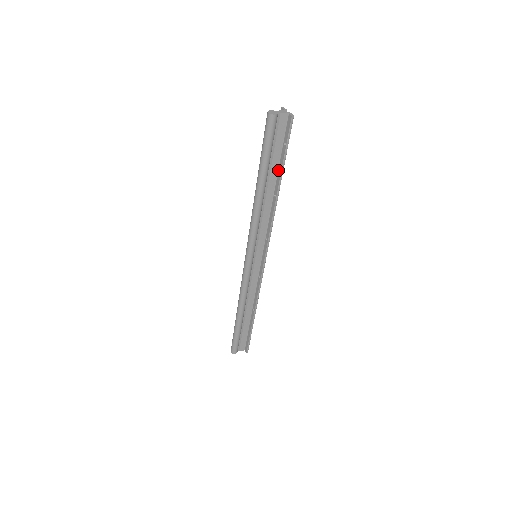
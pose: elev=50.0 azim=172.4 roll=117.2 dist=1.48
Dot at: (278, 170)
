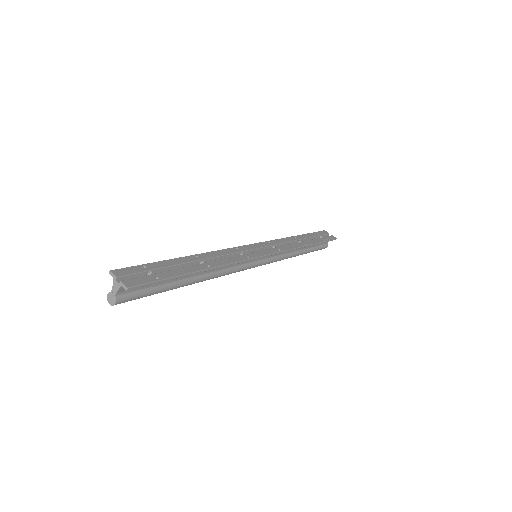
Dot at: (182, 272)
